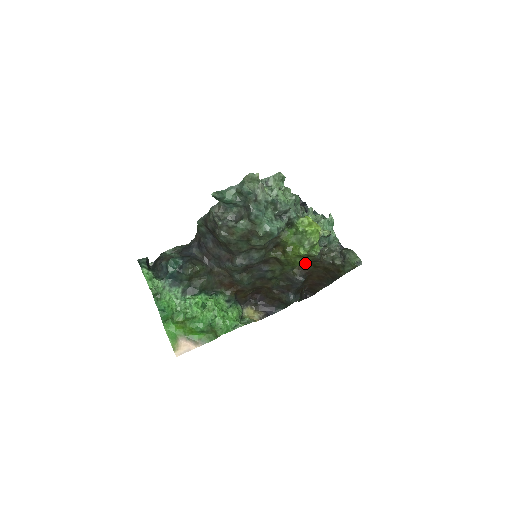
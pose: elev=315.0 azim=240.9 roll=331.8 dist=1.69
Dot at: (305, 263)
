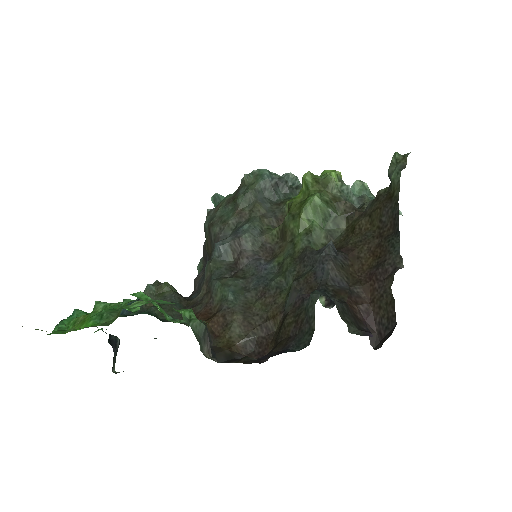
Dot at: (315, 194)
